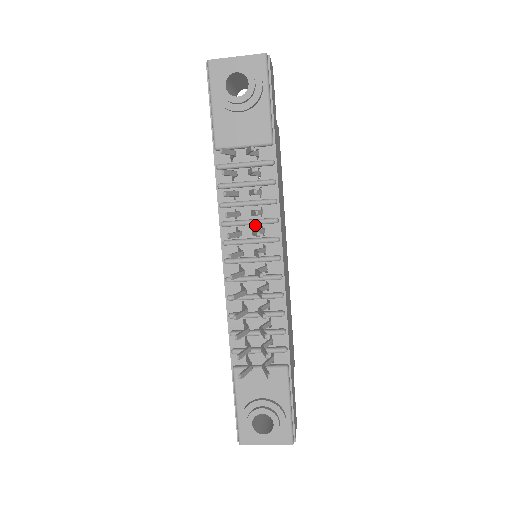
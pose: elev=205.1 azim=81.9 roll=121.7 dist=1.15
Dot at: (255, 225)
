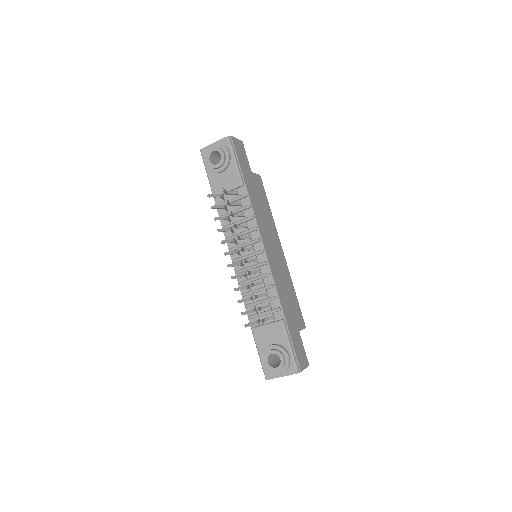
Dot at: (245, 235)
